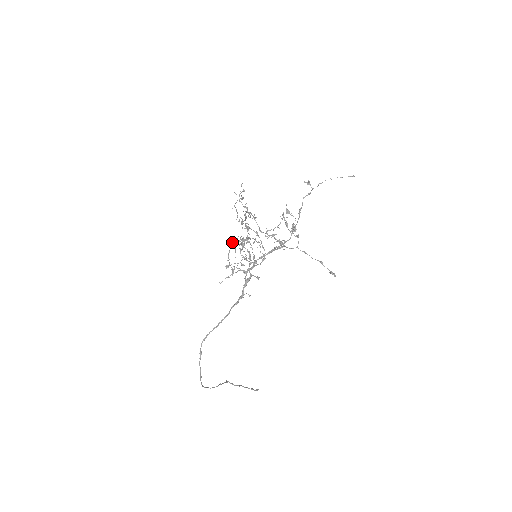
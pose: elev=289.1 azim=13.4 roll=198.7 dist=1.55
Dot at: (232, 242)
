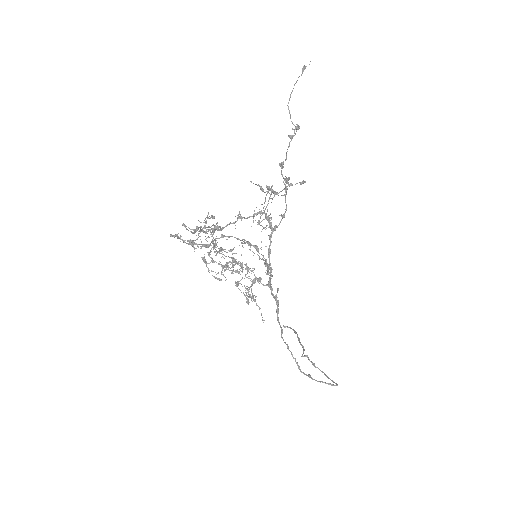
Dot at: occluded
